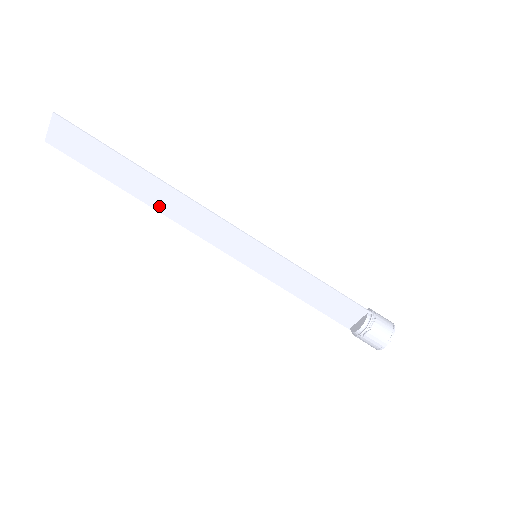
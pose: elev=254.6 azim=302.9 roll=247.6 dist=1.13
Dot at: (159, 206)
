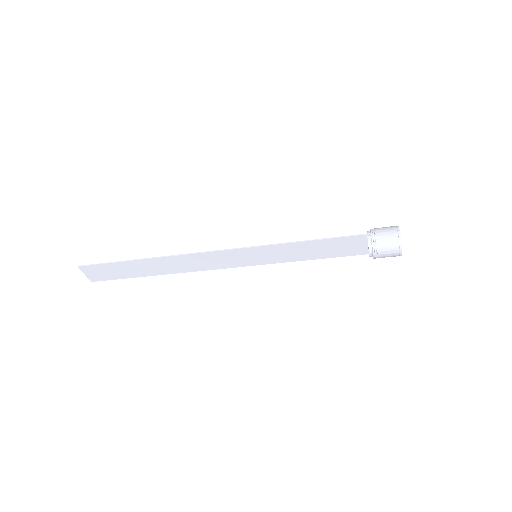
Dot at: (175, 270)
